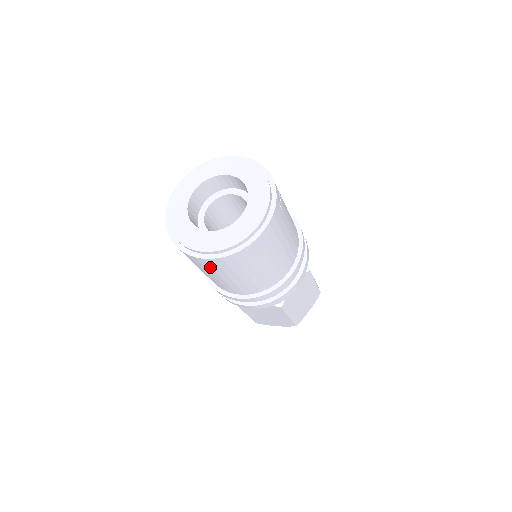
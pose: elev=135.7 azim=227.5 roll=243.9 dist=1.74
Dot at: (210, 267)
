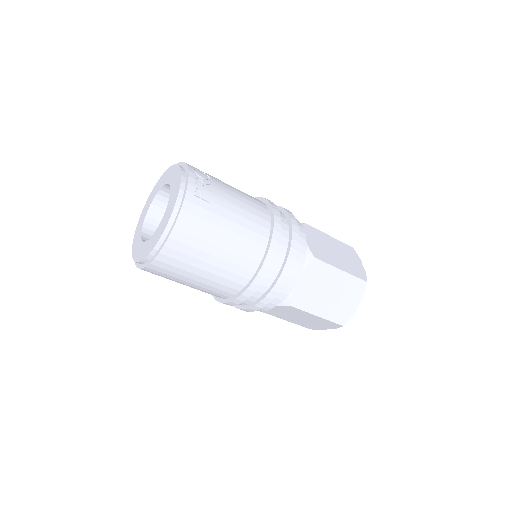
Dot at: (161, 275)
